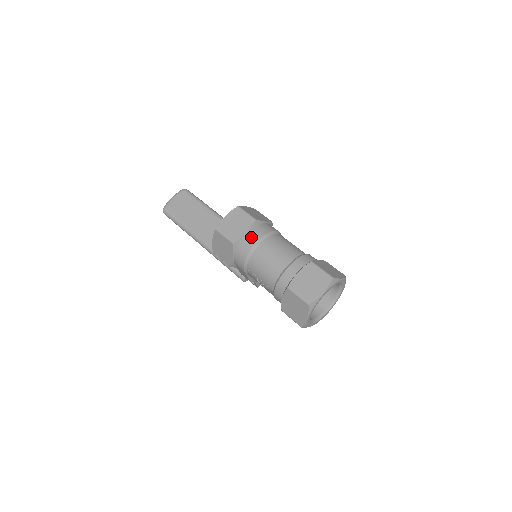
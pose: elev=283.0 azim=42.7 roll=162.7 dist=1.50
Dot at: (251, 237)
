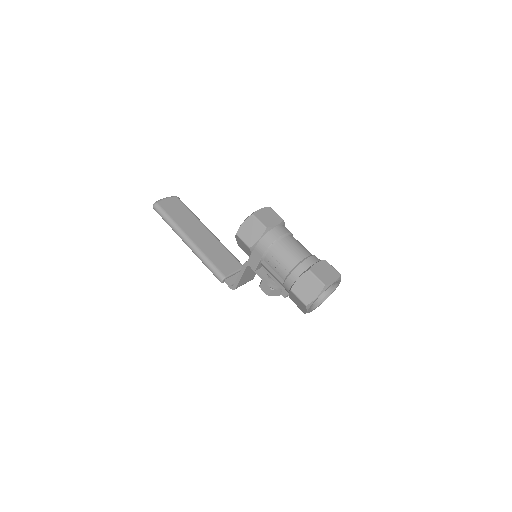
Dot at: (280, 229)
